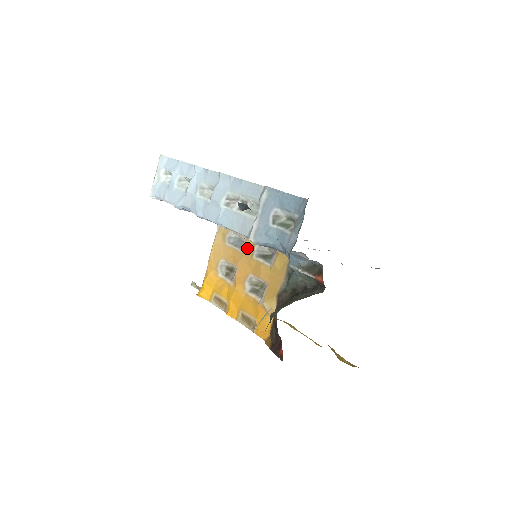
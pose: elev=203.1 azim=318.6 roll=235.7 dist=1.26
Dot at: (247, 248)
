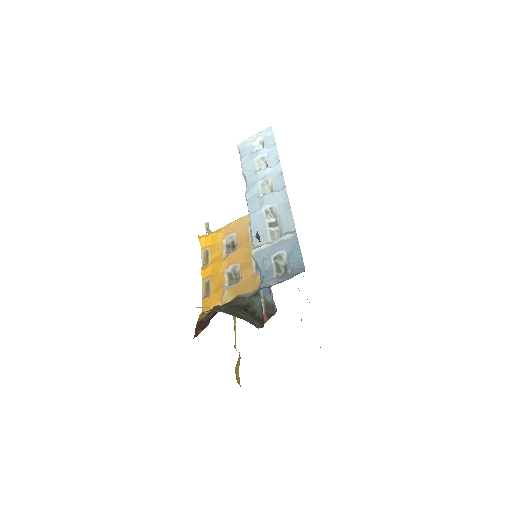
Dot at: occluded
